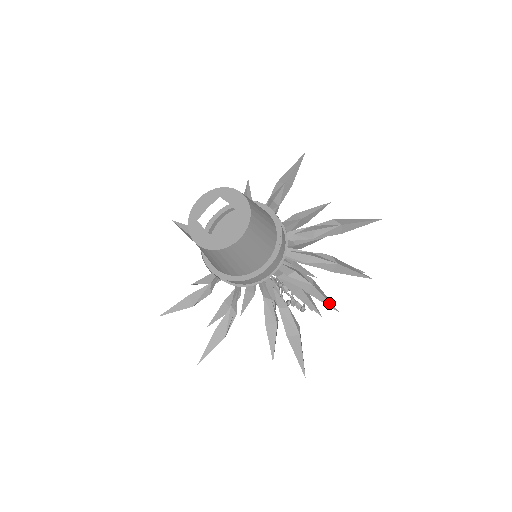
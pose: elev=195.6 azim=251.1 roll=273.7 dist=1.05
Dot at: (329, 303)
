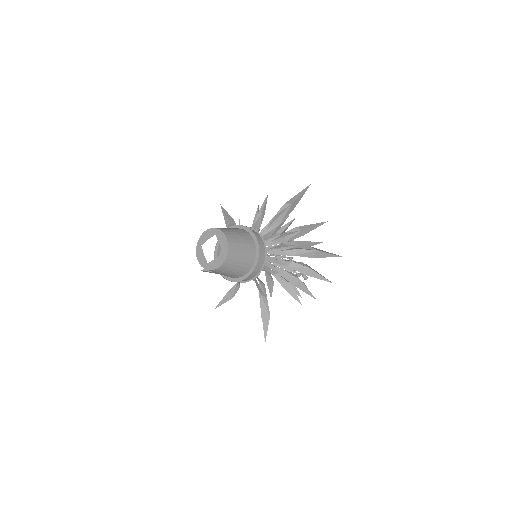
Dot at: (298, 299)
